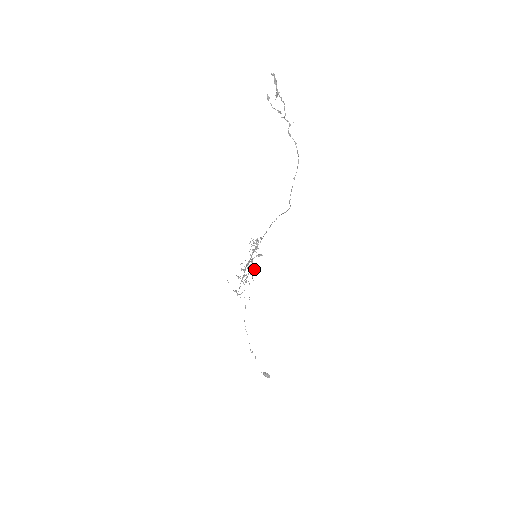
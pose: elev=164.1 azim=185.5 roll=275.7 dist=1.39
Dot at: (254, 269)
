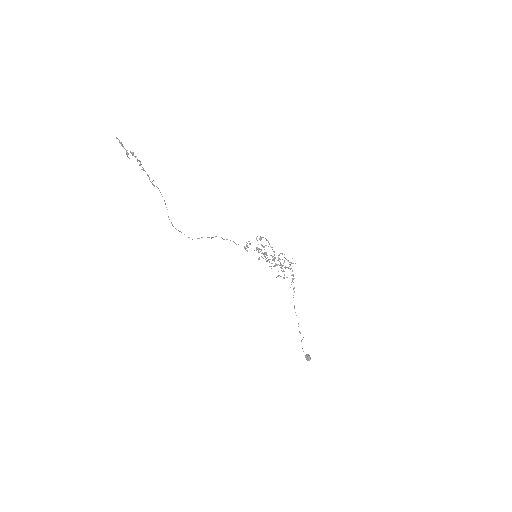
Dot at: occluded
